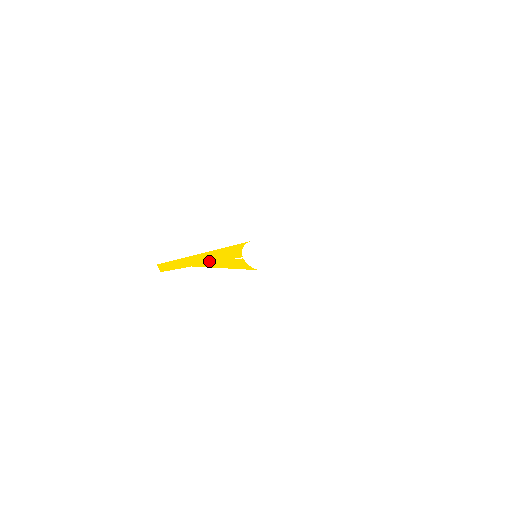
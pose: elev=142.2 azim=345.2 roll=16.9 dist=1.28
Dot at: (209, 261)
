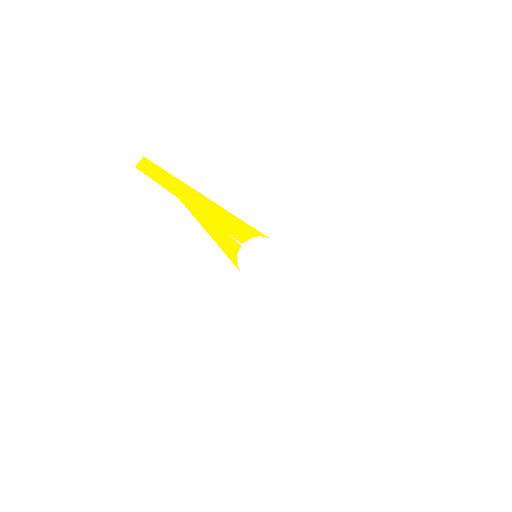
Dot at: (205, 213)
